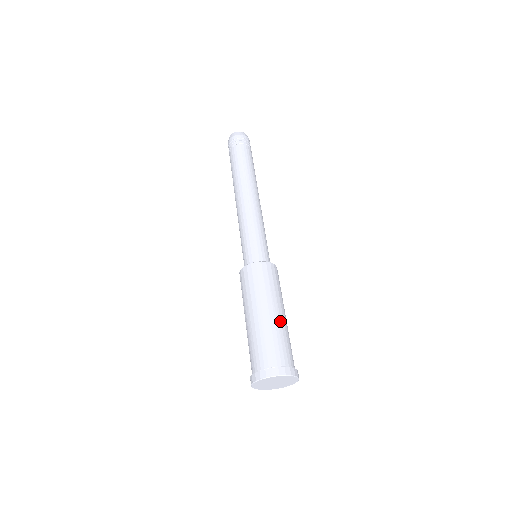
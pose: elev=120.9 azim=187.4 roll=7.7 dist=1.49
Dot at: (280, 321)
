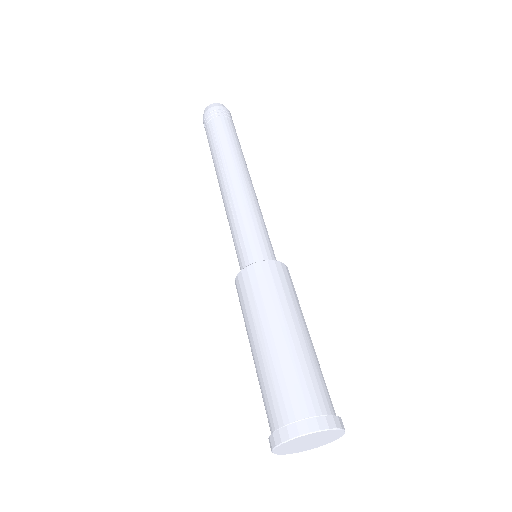
Dot at: (292, 344)
